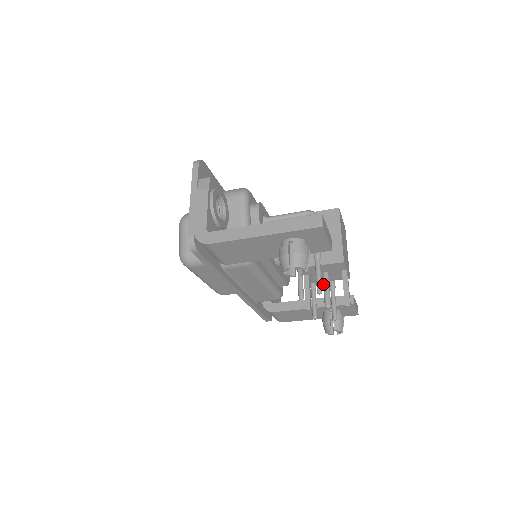
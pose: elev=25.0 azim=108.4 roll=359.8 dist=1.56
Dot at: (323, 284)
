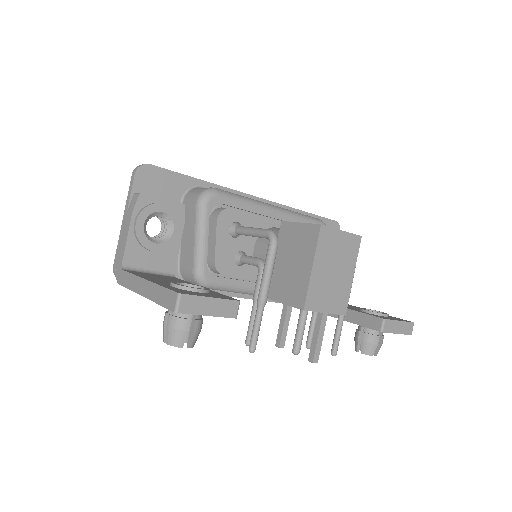
Dot at: (298, 321)
